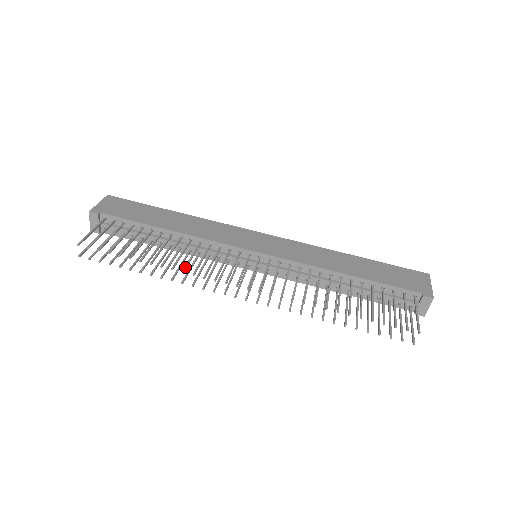
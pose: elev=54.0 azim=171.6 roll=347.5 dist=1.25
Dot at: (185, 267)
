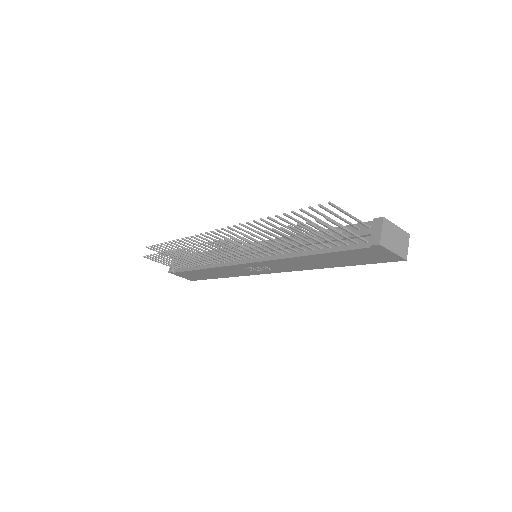
Dot at: (191, 239)
